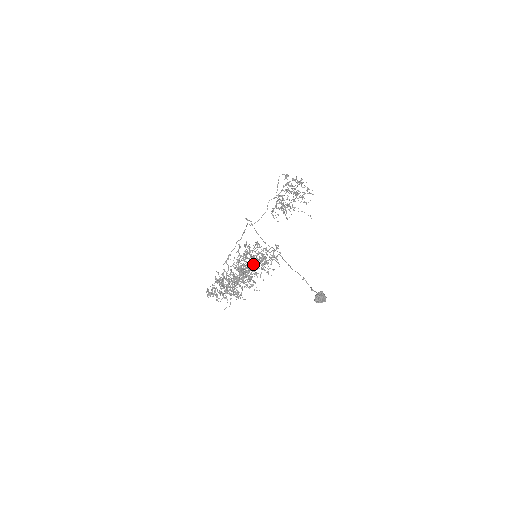
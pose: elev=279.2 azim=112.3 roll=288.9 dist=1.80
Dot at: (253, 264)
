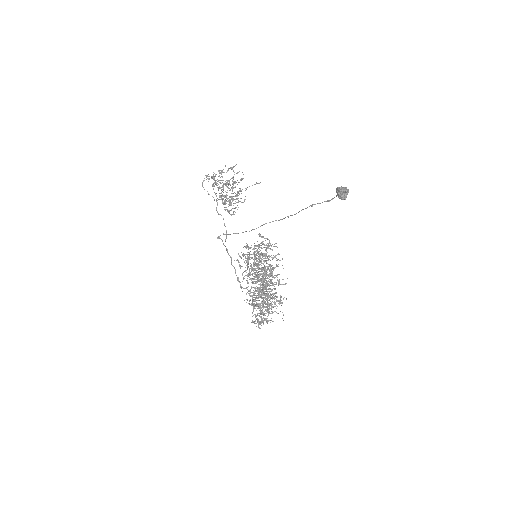
Dot at: (261, 263)
